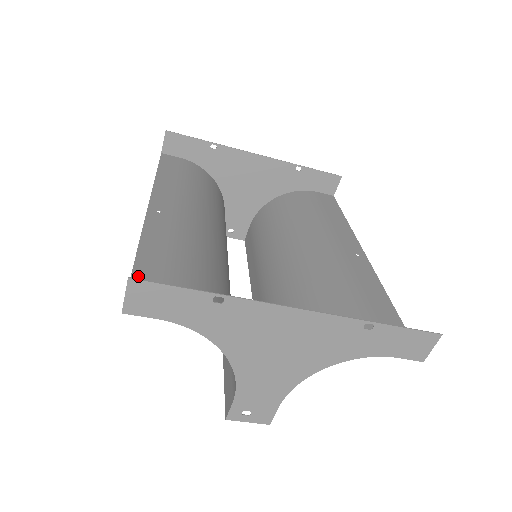
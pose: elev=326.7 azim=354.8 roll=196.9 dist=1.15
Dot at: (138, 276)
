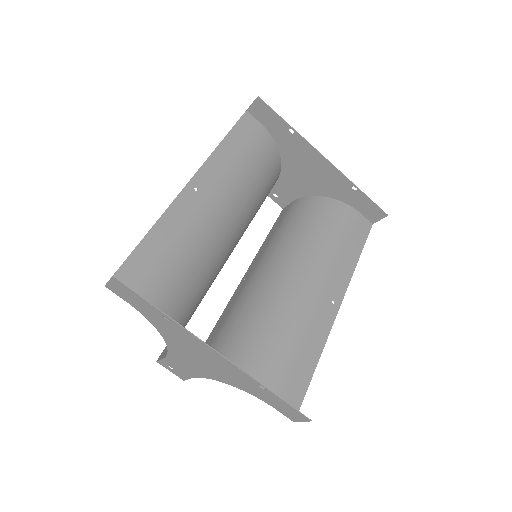
Dot at: (136, 255)
